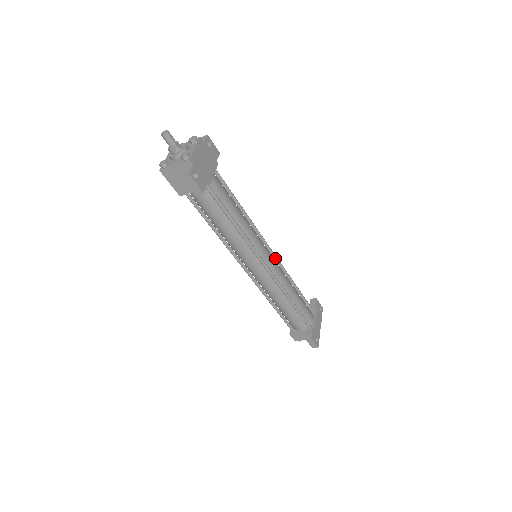
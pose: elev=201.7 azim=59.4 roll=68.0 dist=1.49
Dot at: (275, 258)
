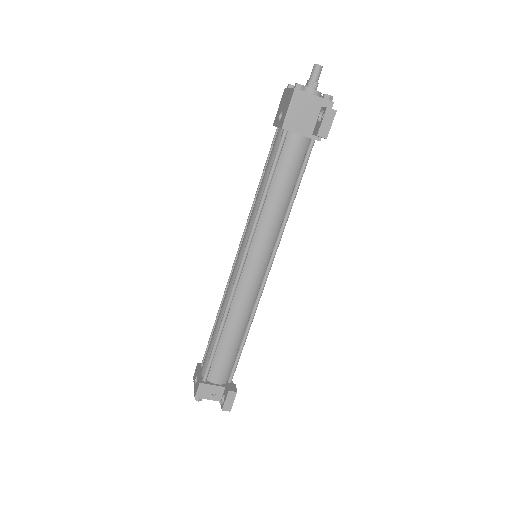
Dot at: occluded
